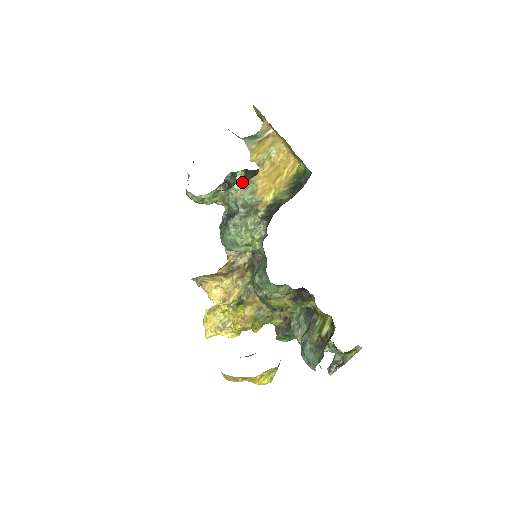
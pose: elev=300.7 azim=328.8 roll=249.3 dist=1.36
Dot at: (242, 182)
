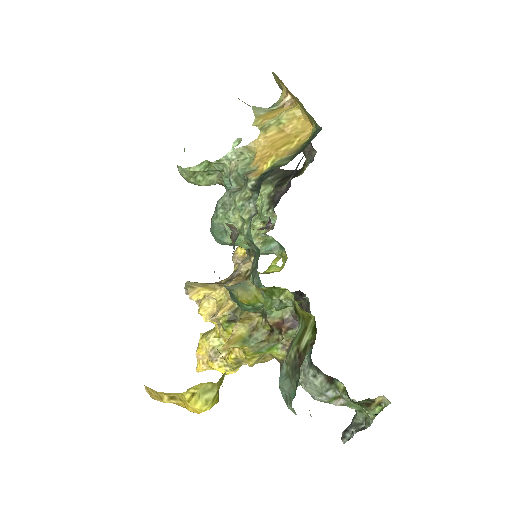
Dot at: (238, 149)
